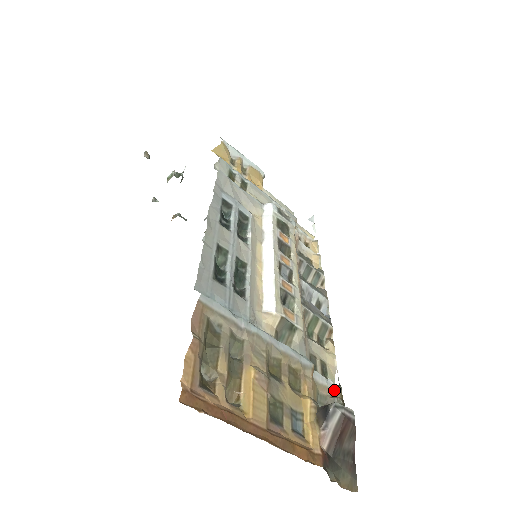
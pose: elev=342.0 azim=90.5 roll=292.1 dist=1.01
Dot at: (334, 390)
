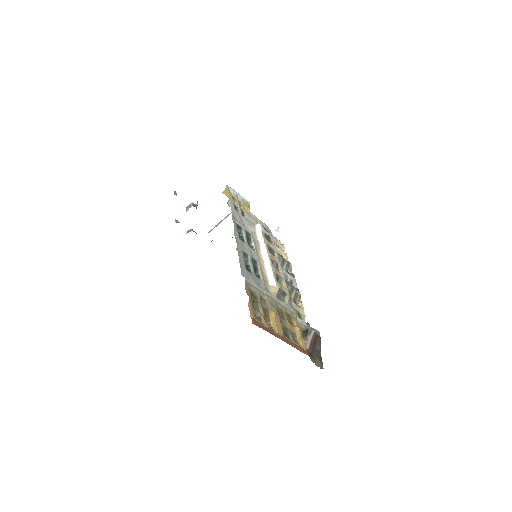
Dot at: (306, 326)
